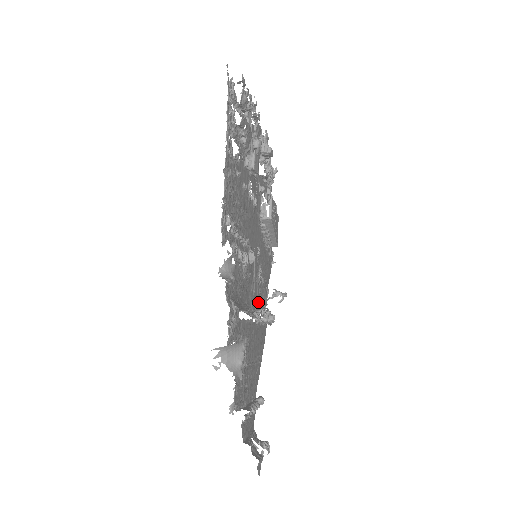
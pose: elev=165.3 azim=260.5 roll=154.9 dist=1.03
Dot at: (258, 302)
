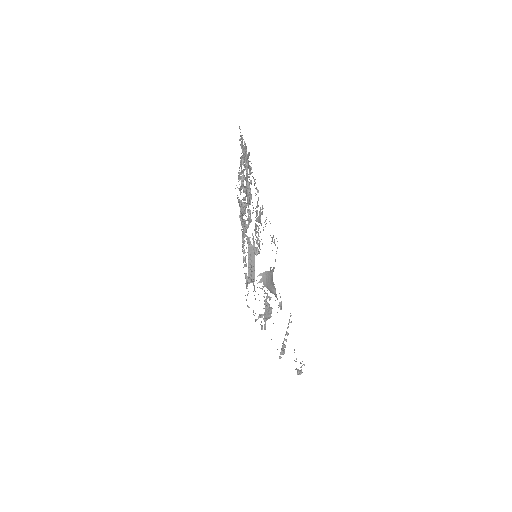
Dot at: occluded
